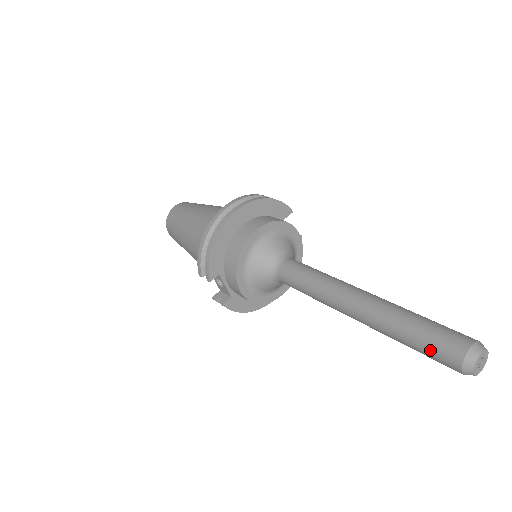
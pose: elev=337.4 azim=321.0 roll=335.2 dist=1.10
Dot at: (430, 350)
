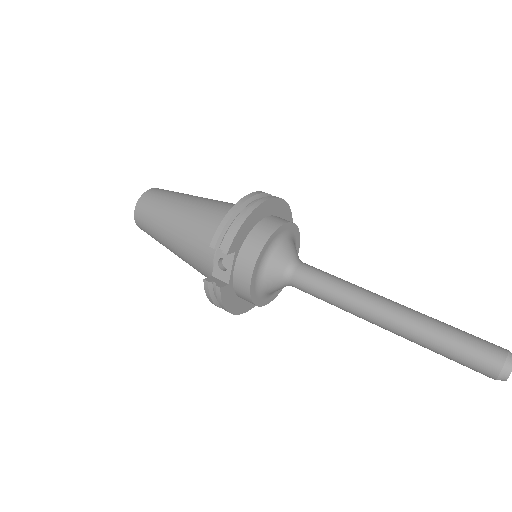
Dot at: (471, 352)
